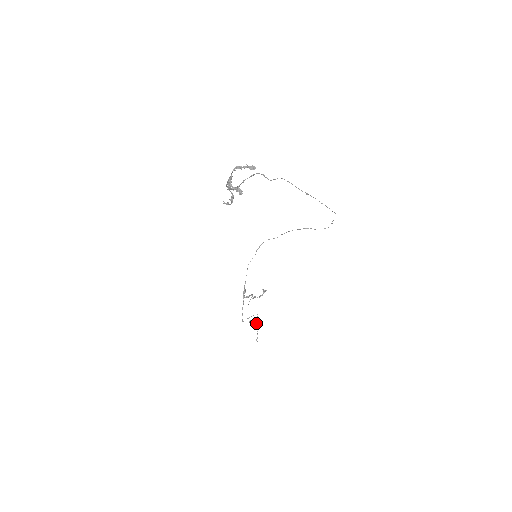
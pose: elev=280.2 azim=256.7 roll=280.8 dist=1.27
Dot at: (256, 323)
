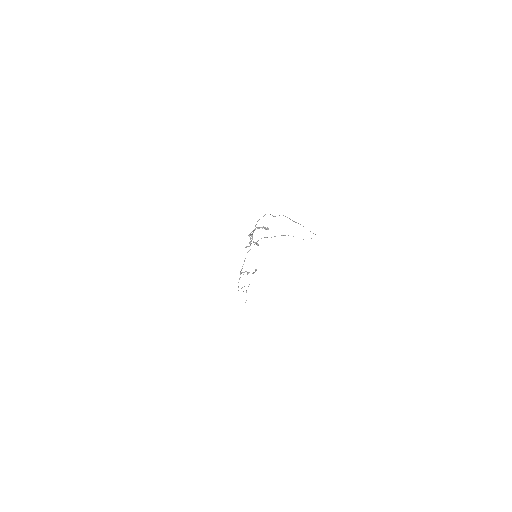
Dot at: occluded
